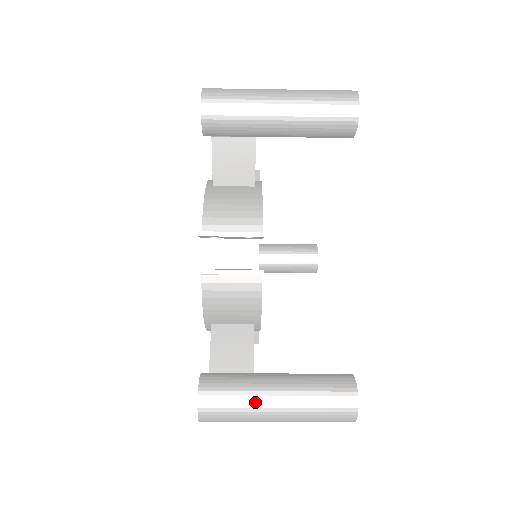
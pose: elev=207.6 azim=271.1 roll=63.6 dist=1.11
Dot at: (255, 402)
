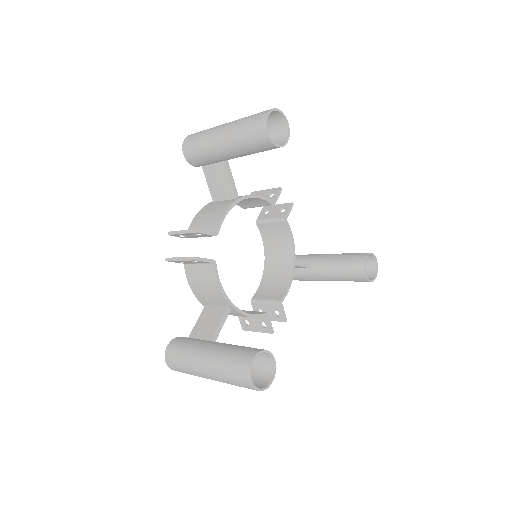
Dot at: (192, 358)
